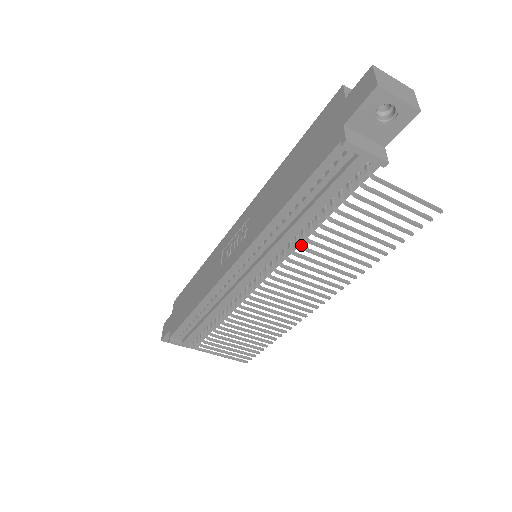
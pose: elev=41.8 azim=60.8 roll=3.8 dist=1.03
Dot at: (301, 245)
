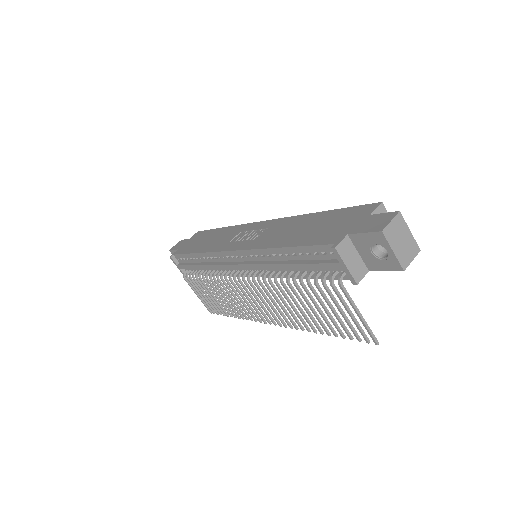
Dot at: occluded
